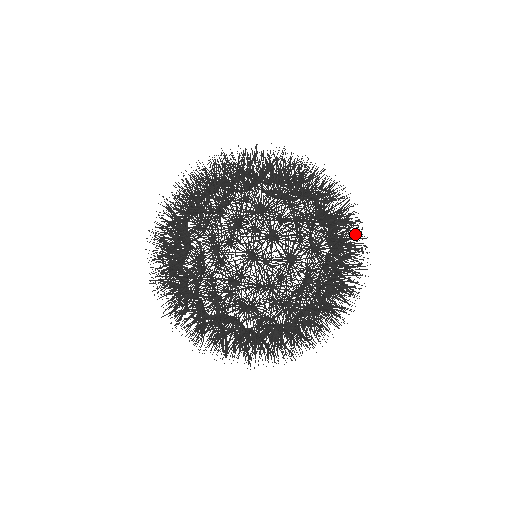
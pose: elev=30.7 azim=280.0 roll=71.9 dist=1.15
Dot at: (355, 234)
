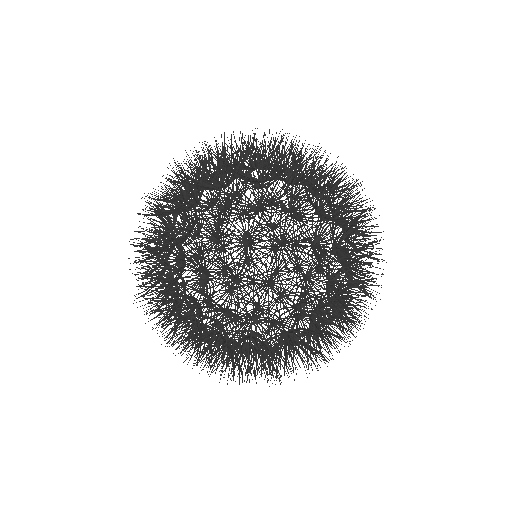
Dot at: occluded
